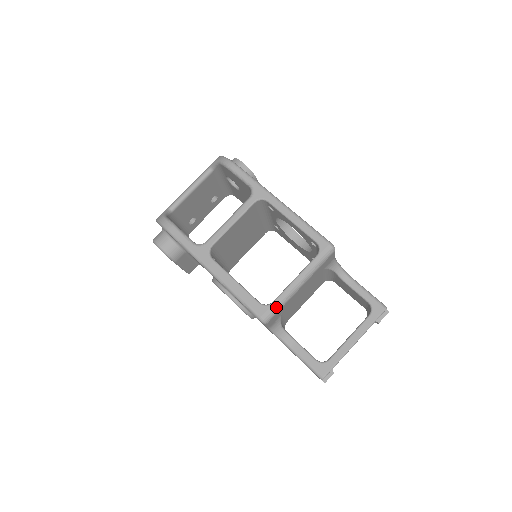
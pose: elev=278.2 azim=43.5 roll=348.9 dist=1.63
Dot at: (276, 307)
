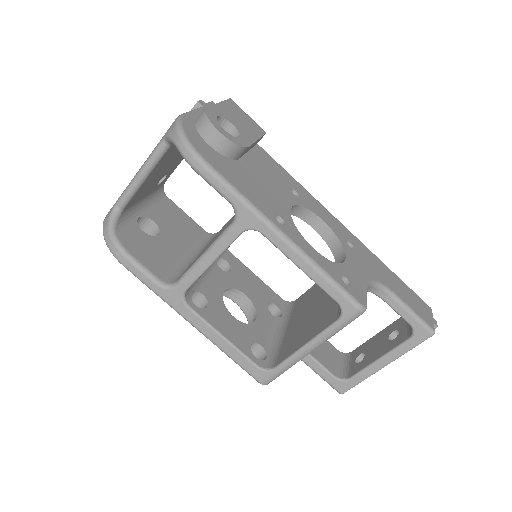
Dot at: (279, 373)
